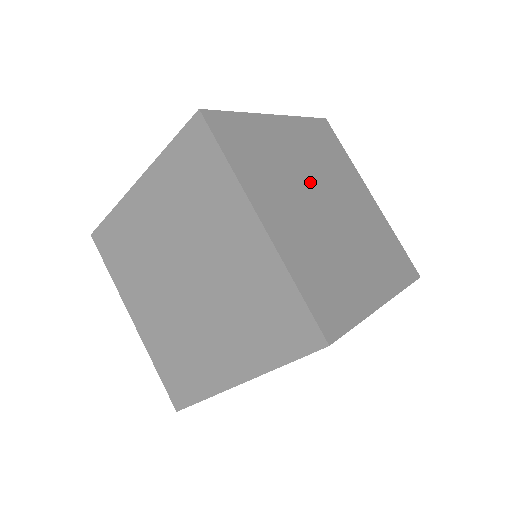
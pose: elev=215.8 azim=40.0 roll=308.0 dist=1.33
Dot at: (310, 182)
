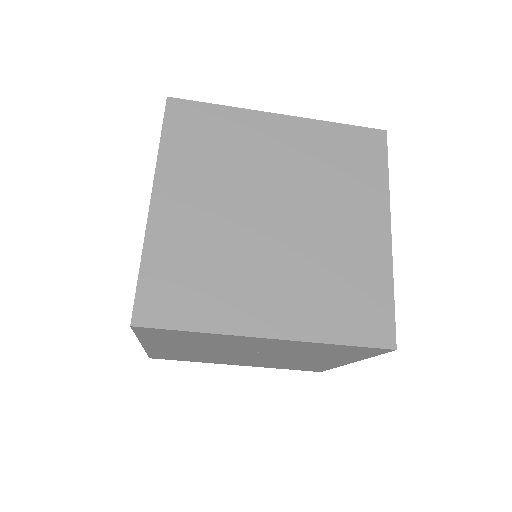
Dot at: occluded
